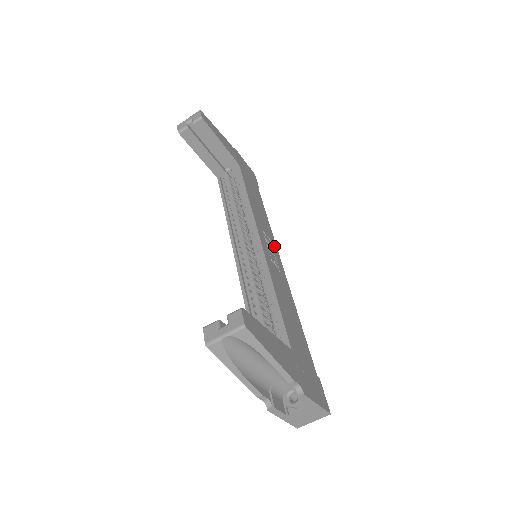
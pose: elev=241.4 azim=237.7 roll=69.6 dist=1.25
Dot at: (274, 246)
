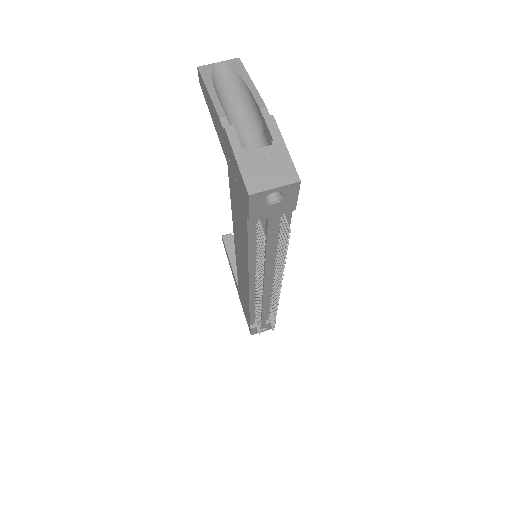
Dot at: occluded
